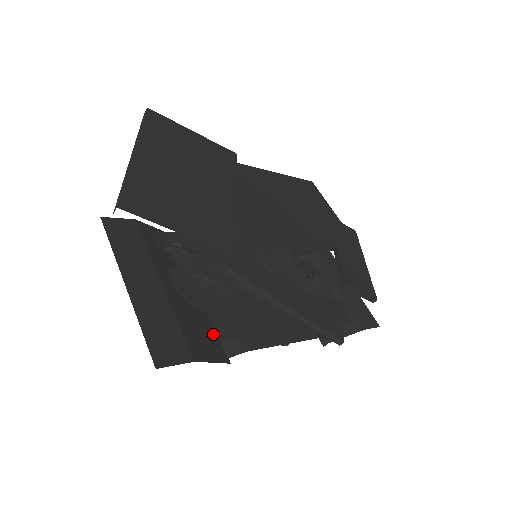
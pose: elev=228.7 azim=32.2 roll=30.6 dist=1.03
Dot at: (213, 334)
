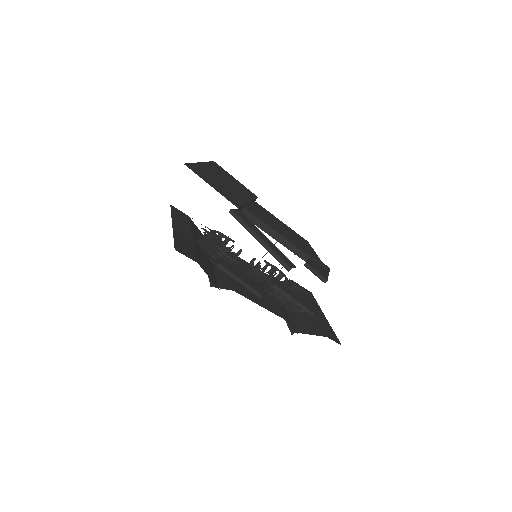
Dot at: (214, 276)
